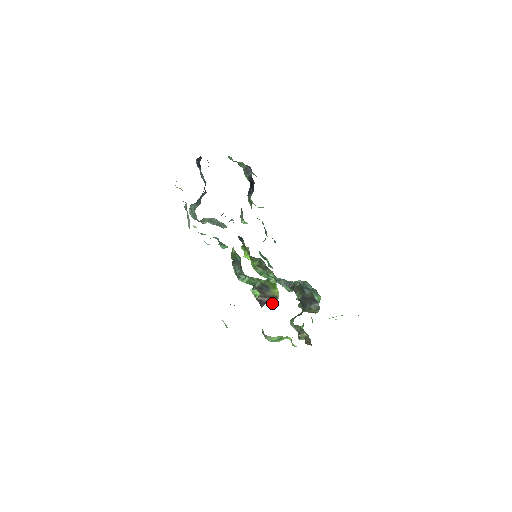
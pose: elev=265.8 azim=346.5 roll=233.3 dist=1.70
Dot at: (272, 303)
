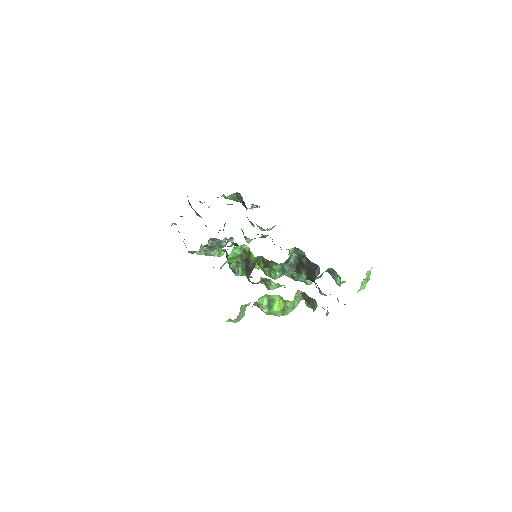
Dot at: (270, 283)
